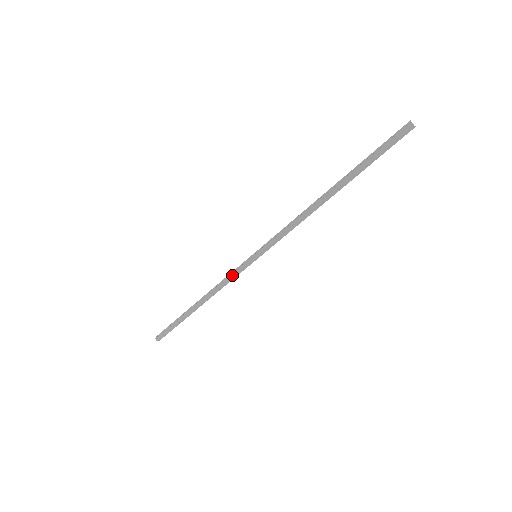
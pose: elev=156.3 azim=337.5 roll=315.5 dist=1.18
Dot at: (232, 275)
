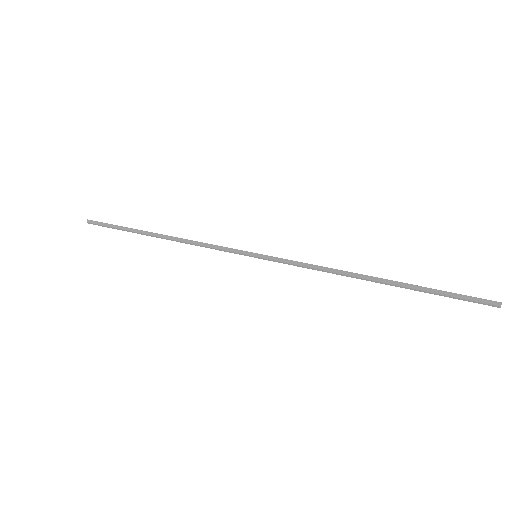
Dot at: (217, 249)
